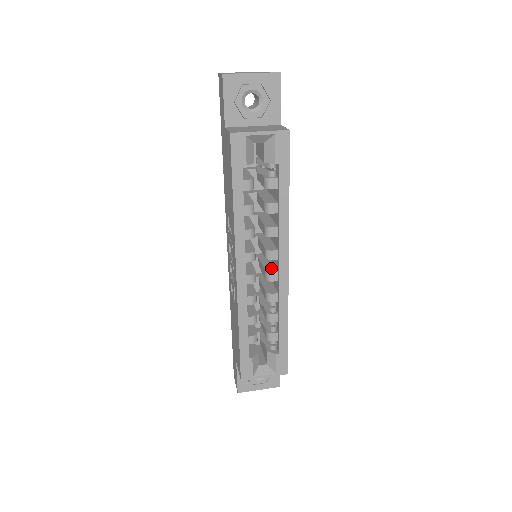
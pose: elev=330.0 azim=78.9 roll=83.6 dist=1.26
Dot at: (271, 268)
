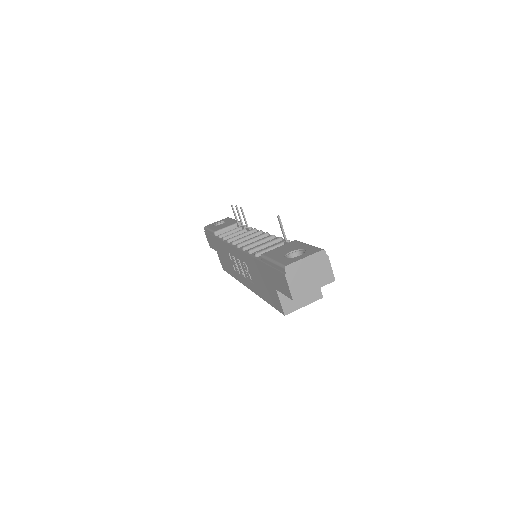
Dot at: occluded
